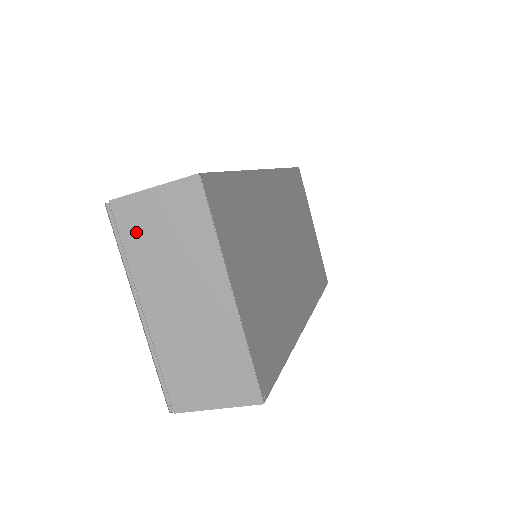
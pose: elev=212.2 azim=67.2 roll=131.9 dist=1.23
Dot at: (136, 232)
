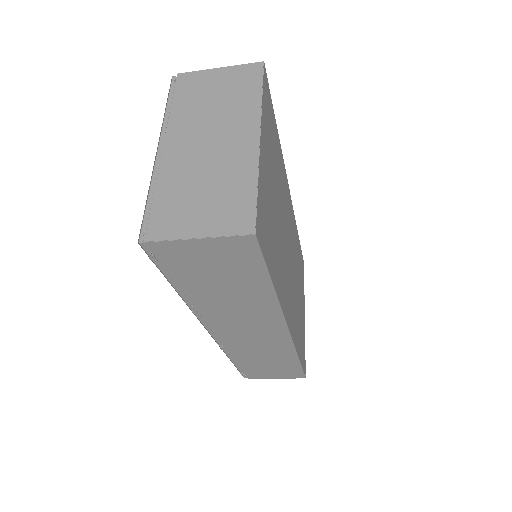
Dot at: (190, 93)
